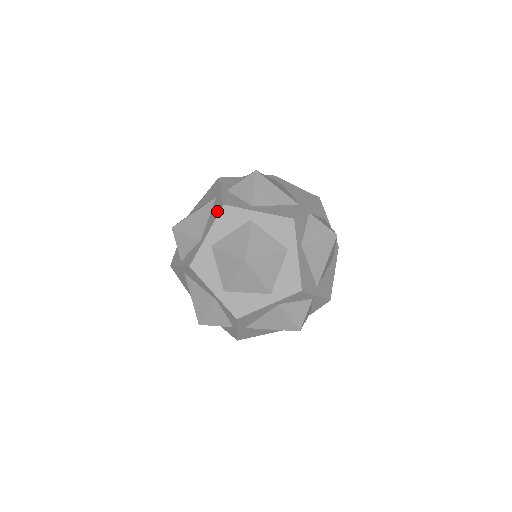
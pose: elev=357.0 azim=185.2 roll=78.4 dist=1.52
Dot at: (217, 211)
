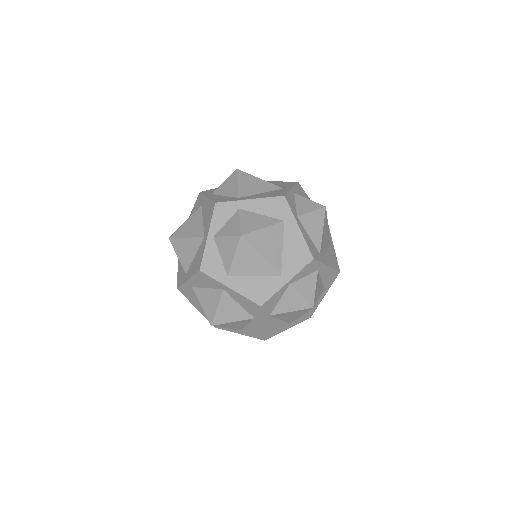
Dot at: (197, 267)
